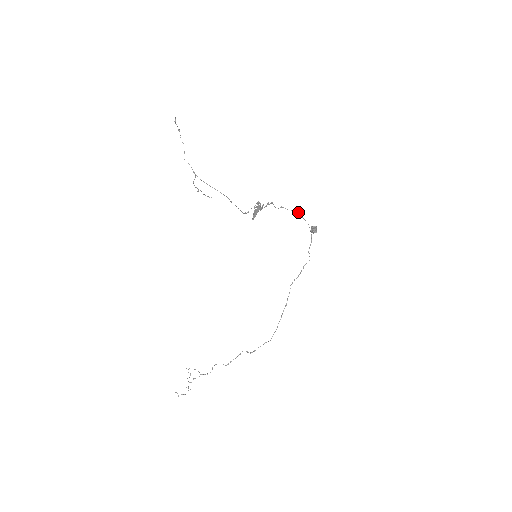
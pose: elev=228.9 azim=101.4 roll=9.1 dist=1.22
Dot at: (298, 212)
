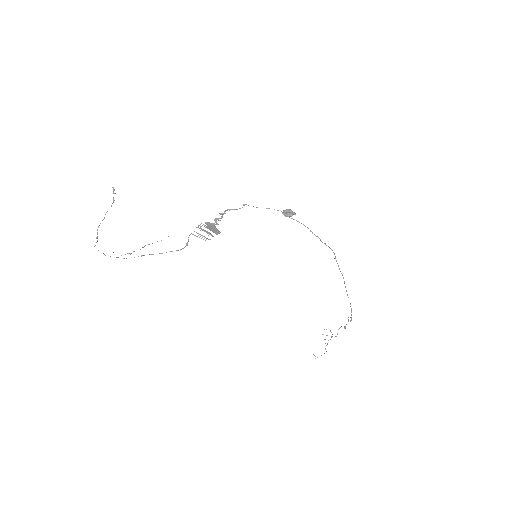
Dot at: occluded
